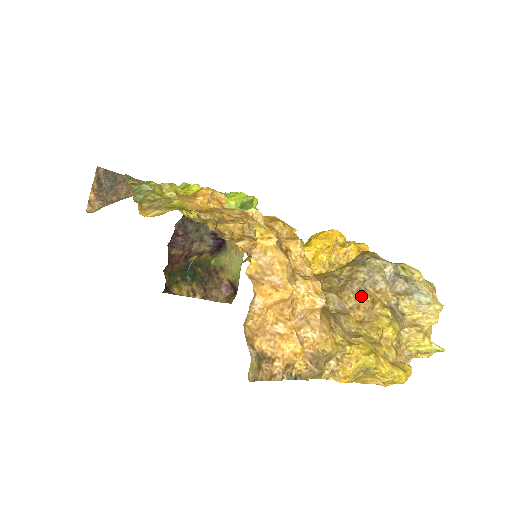
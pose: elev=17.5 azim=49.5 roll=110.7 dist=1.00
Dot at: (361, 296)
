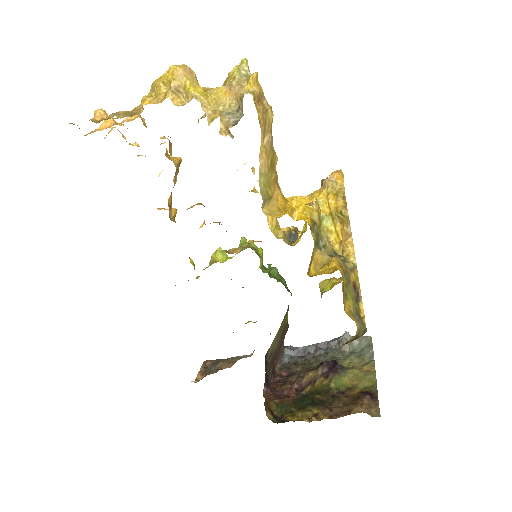
Dot at: occluded
